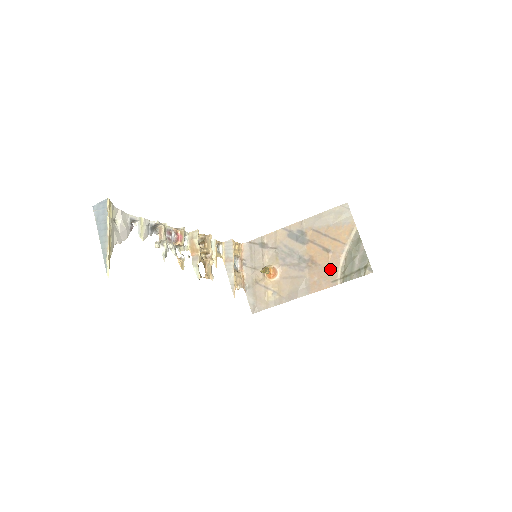
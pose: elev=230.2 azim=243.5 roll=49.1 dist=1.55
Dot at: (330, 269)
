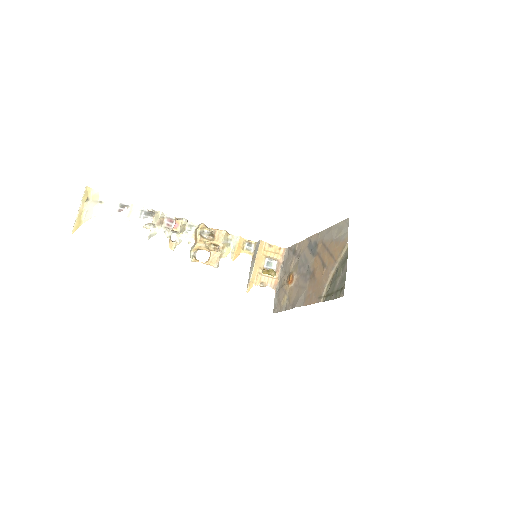
Dot at: (320, 285)
